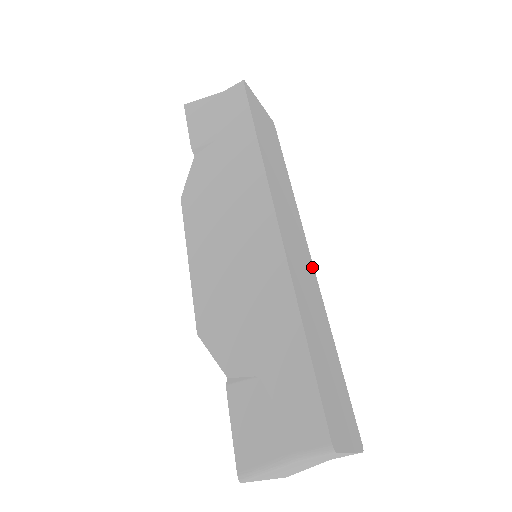
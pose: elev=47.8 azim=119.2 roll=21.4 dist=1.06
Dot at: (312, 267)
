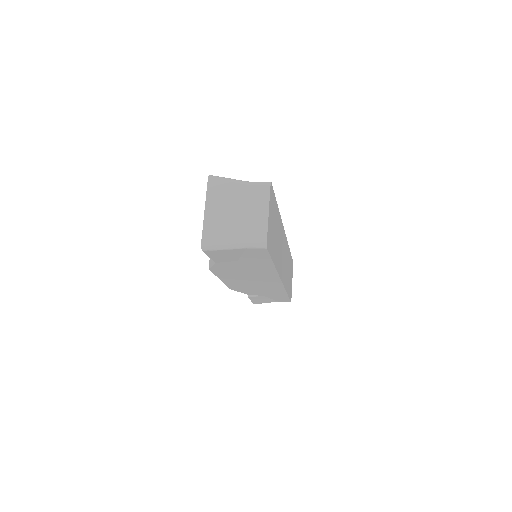
Dot at: occluded
